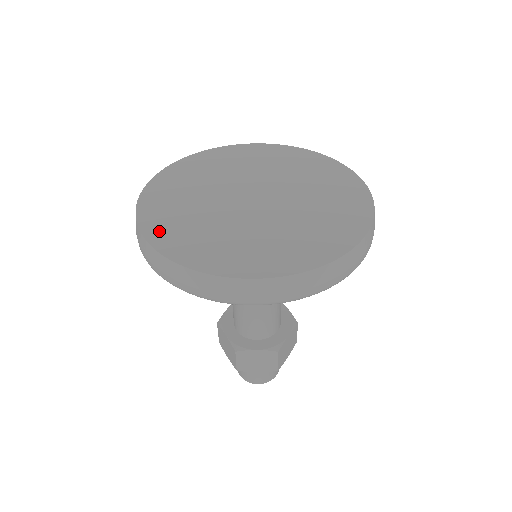
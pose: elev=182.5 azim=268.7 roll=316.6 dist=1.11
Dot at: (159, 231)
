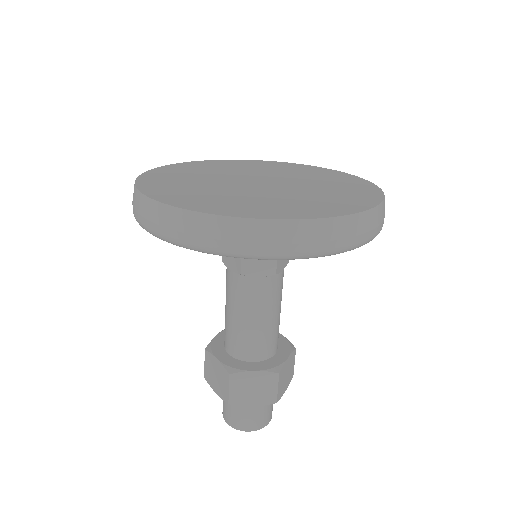
Dot at: (164, 194)
